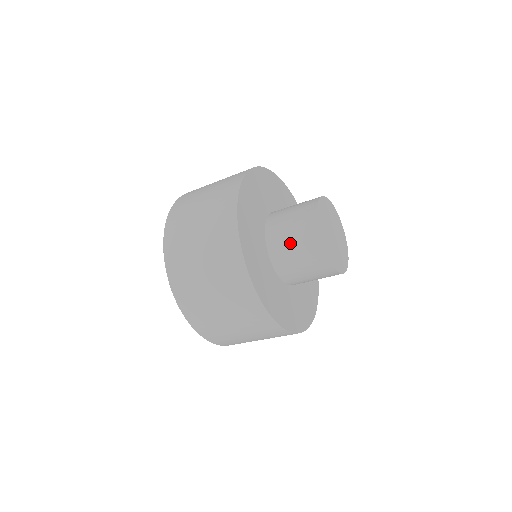
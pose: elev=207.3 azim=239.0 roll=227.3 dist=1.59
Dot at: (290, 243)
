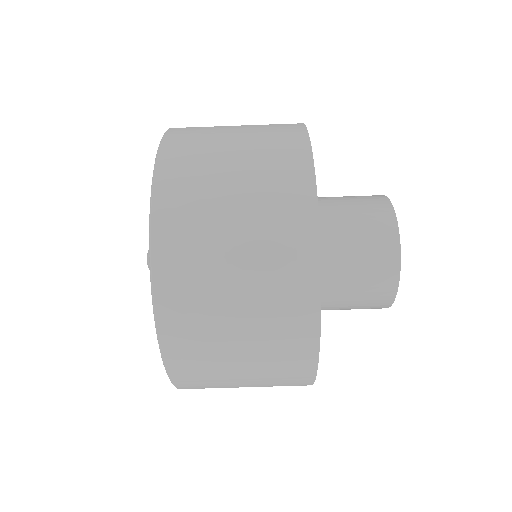
Dot at: (351, 254)
